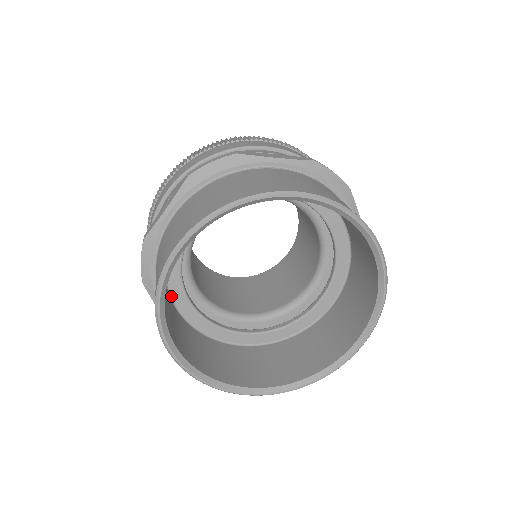
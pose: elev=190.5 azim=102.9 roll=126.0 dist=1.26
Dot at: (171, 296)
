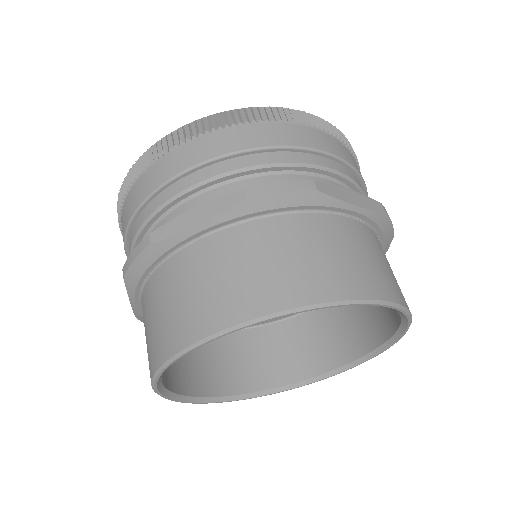
Dot at: occluded
